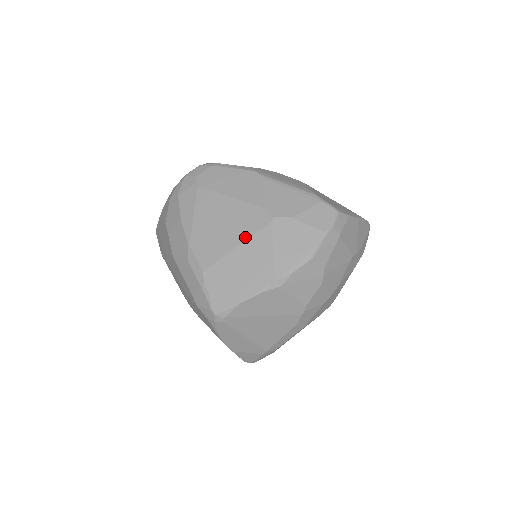
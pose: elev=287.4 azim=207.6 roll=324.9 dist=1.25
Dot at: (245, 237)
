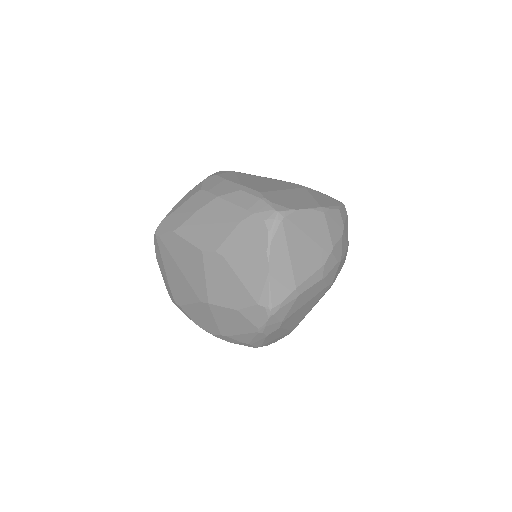
Dot at: (288, 188)
